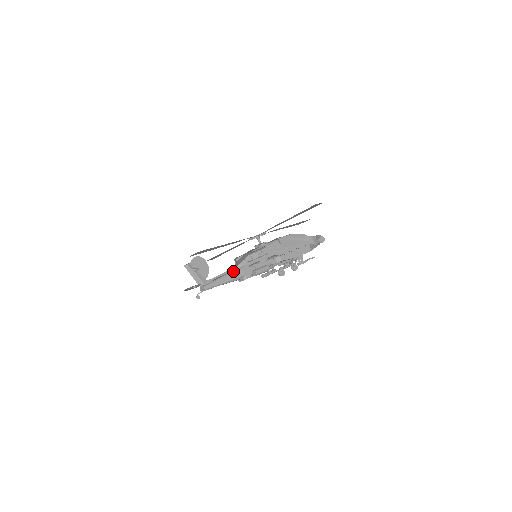
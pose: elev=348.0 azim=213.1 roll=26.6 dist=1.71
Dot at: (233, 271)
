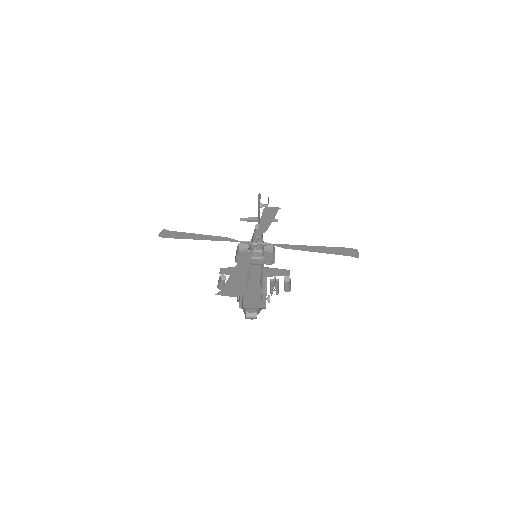
Dot at: (263, 241)
